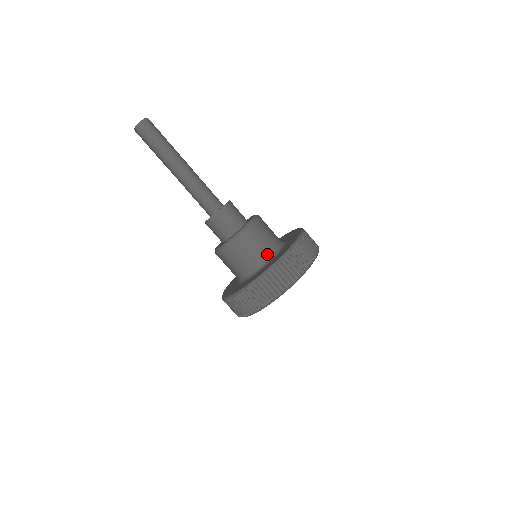
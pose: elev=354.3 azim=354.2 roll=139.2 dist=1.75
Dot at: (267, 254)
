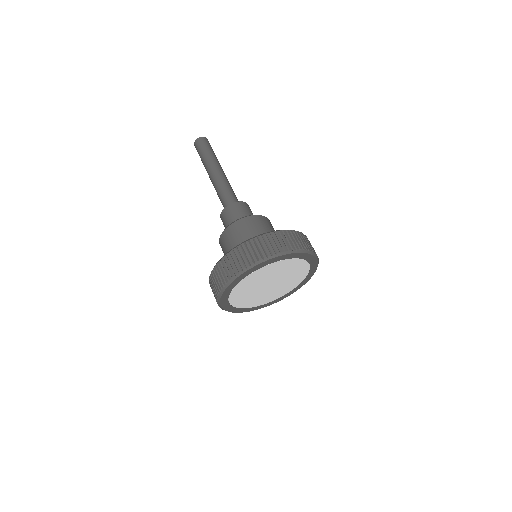
Dot at: occluded
